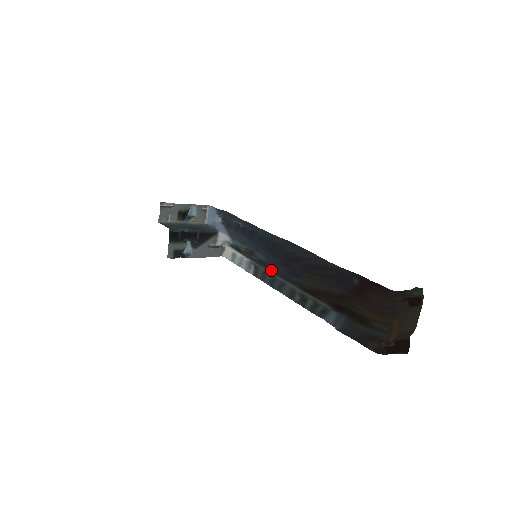
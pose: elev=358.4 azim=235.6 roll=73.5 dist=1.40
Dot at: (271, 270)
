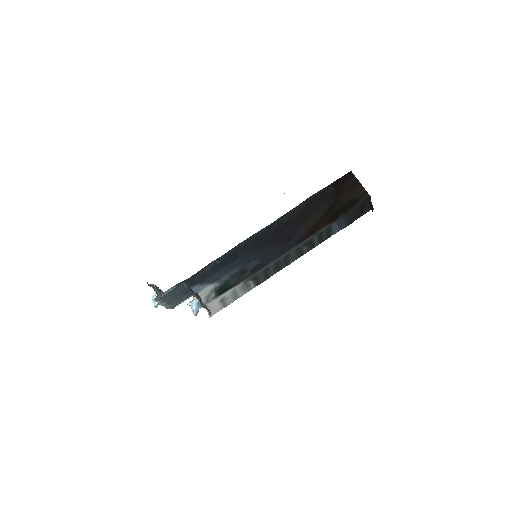
Dot at: (269, 262)
